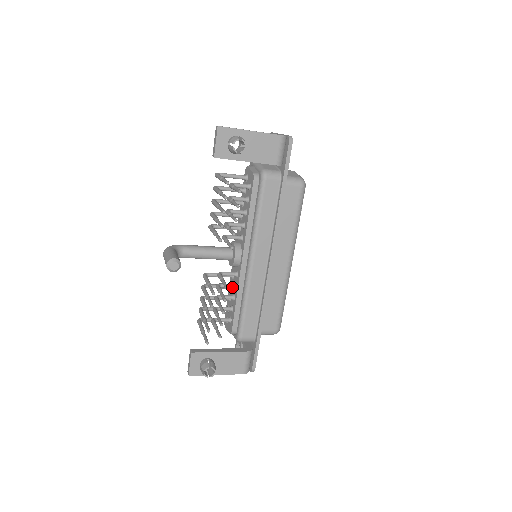
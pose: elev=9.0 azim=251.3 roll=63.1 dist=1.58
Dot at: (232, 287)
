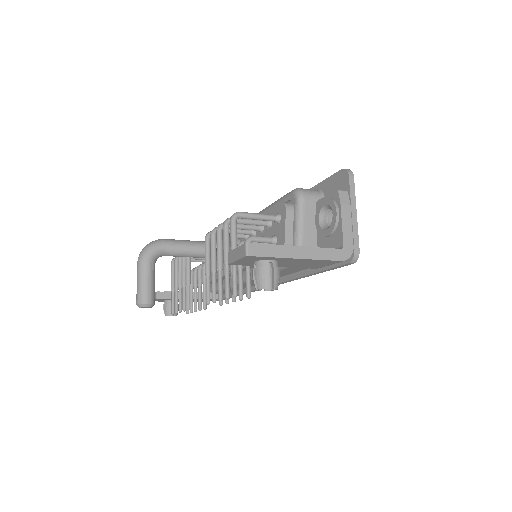
Dot at: occluded
